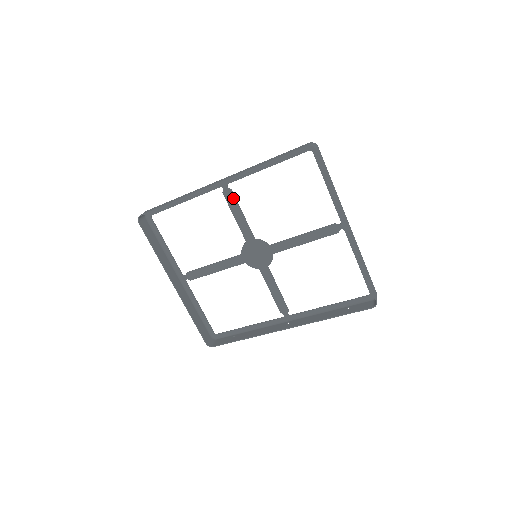
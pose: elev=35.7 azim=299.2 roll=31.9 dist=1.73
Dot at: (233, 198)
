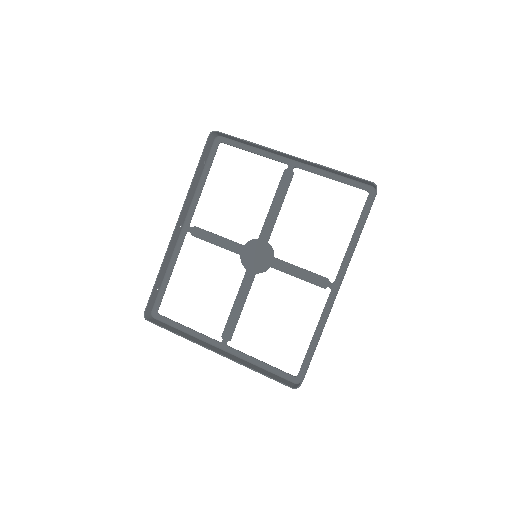
Dot at: (201, 231)
